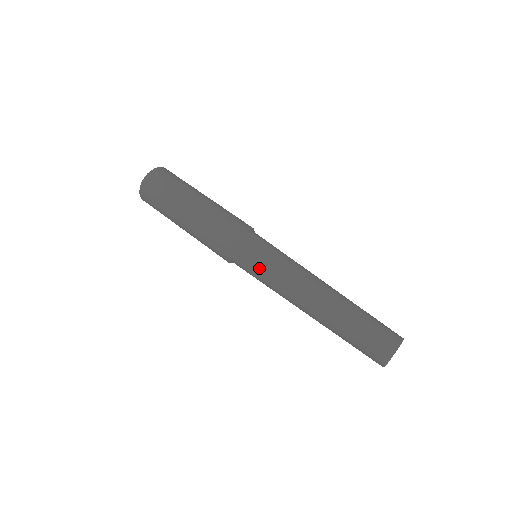
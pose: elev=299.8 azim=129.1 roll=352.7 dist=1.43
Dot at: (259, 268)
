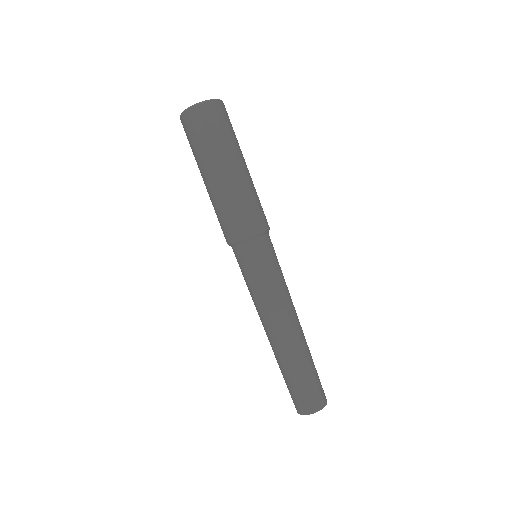
Dot at: occluded
